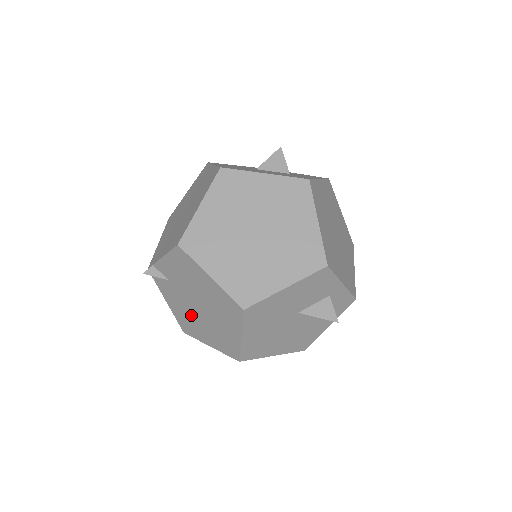
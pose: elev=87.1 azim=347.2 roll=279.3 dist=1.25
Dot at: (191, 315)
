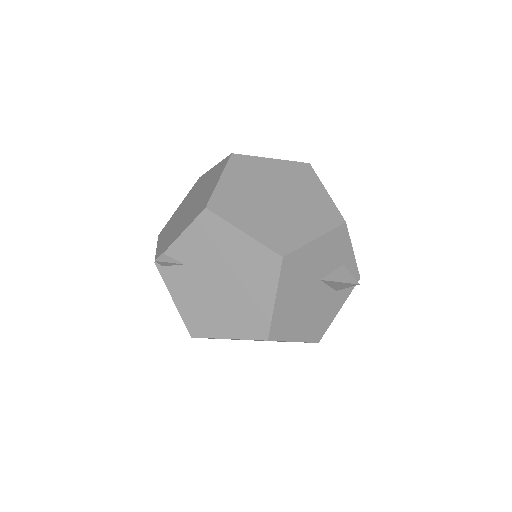
Dot at: (207, 302)
